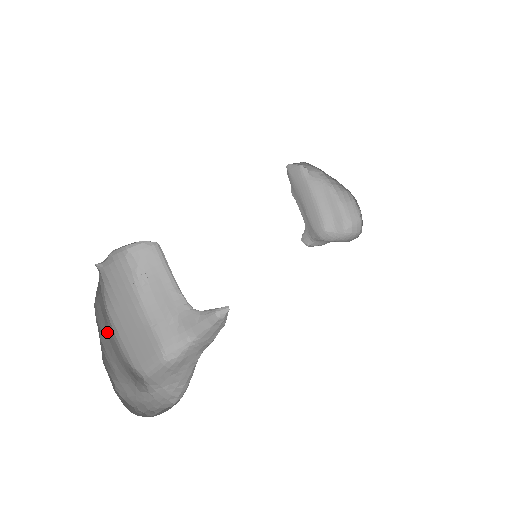
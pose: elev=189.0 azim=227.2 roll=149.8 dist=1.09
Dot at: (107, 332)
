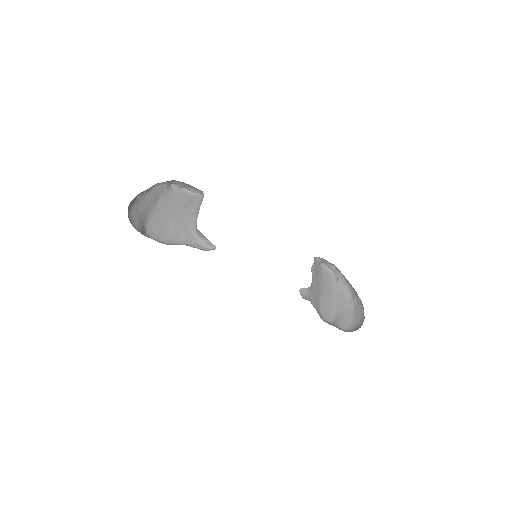
Dot at: (151, 202)
